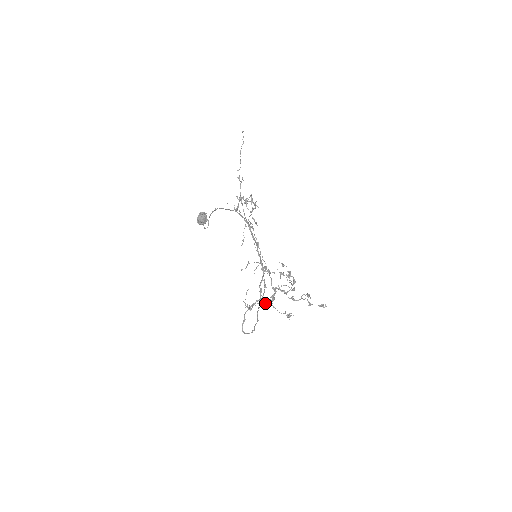
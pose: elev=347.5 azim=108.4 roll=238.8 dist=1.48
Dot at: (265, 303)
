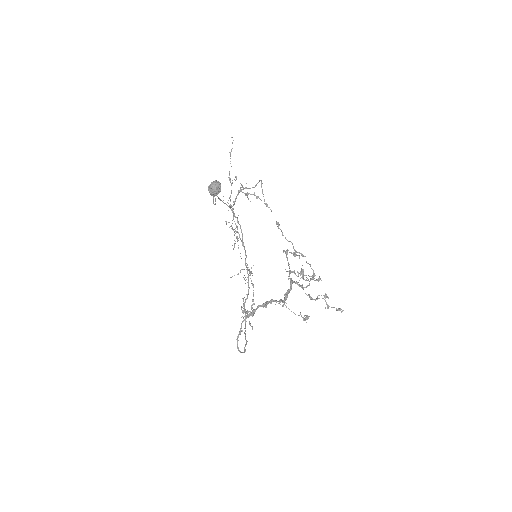
Dot at: occluded
